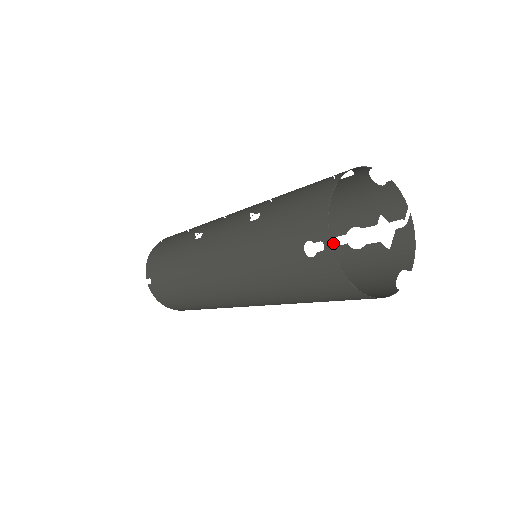
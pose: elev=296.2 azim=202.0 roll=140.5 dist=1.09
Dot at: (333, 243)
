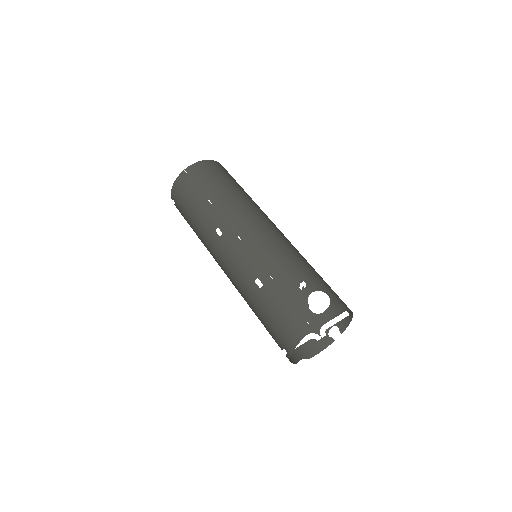
Dot at: (291, 359)
